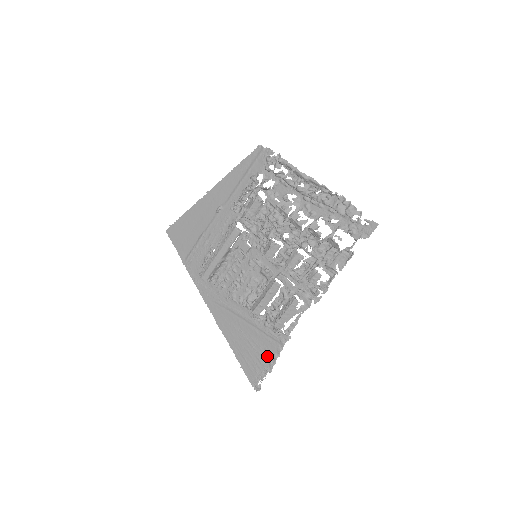
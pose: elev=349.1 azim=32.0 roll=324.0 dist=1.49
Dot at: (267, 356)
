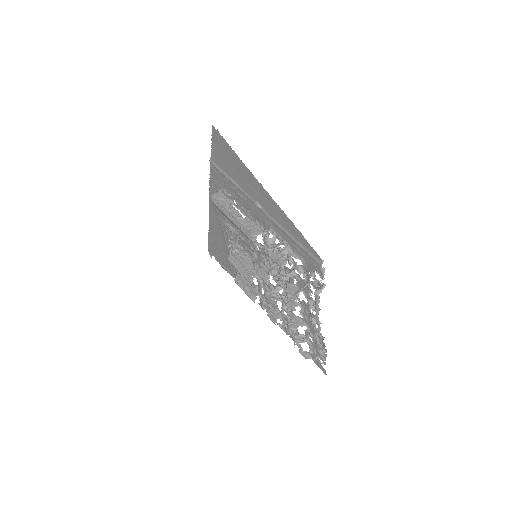
Dot at: (225, 264)
